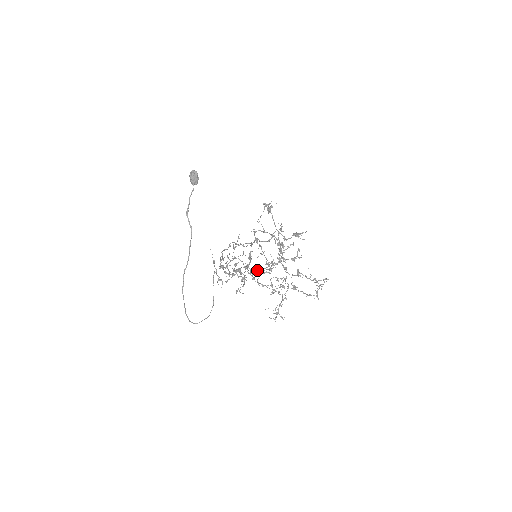
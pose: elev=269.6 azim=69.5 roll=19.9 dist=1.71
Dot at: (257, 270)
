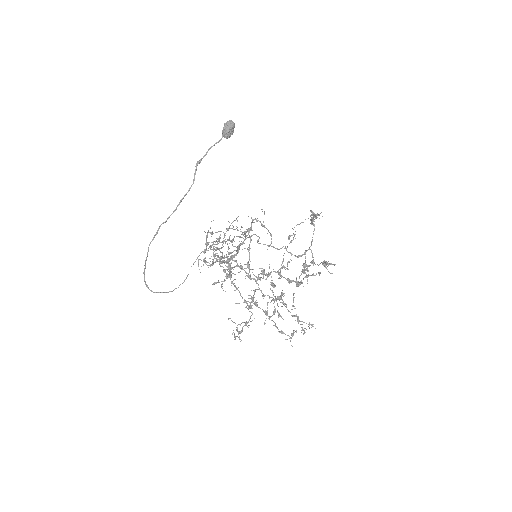
Dot at: (245, 271)
